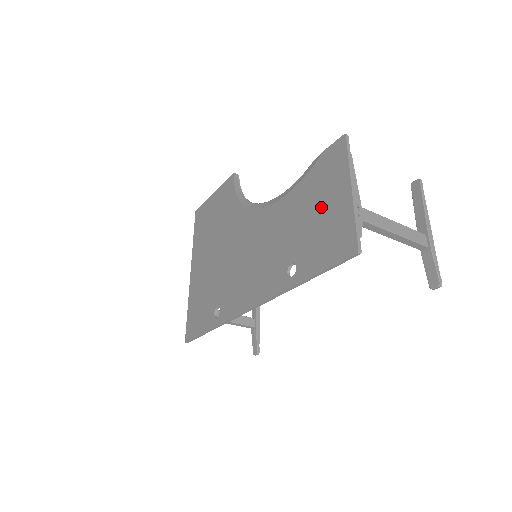
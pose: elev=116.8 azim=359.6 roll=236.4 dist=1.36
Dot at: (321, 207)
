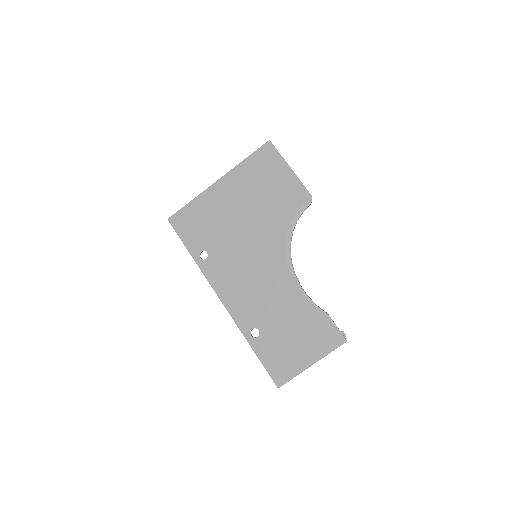
Dot at: (298, 342)
